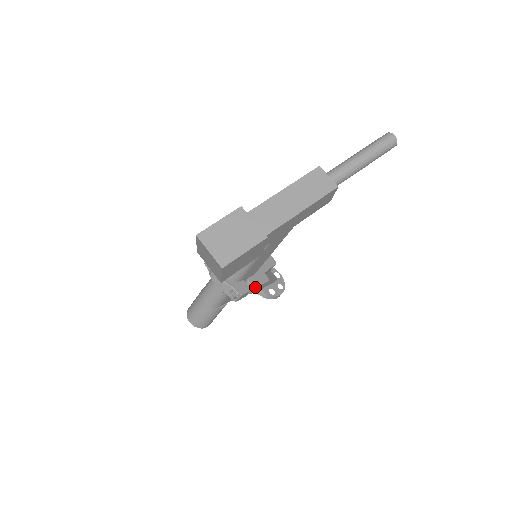
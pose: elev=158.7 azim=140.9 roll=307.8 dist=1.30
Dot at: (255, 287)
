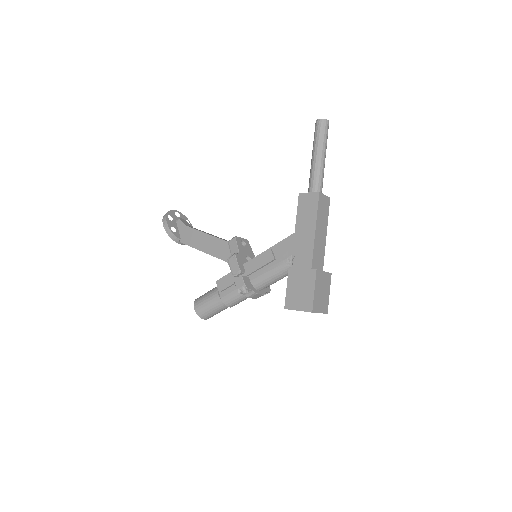
Dot at: occluded
